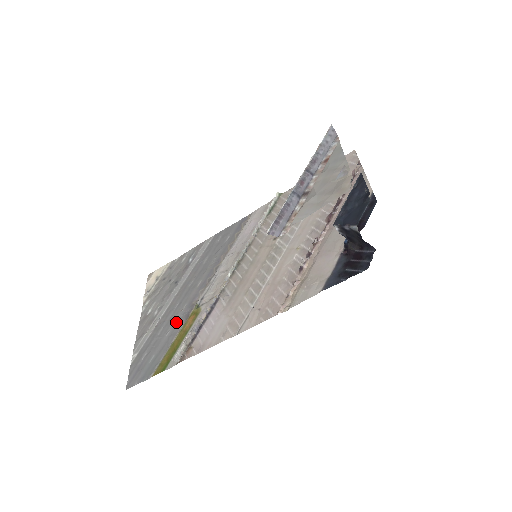
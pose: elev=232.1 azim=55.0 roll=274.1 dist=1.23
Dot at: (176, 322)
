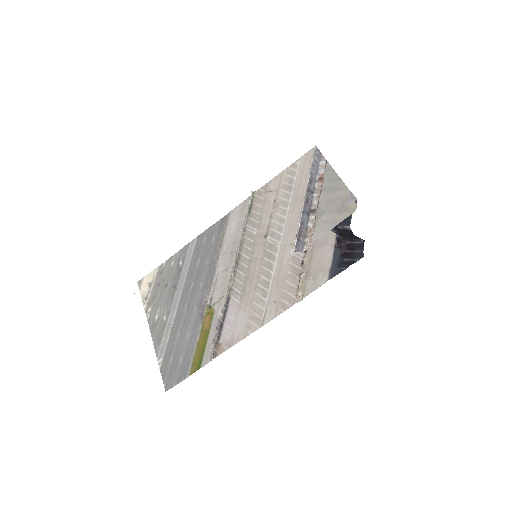
Dot at: (192, 324)
